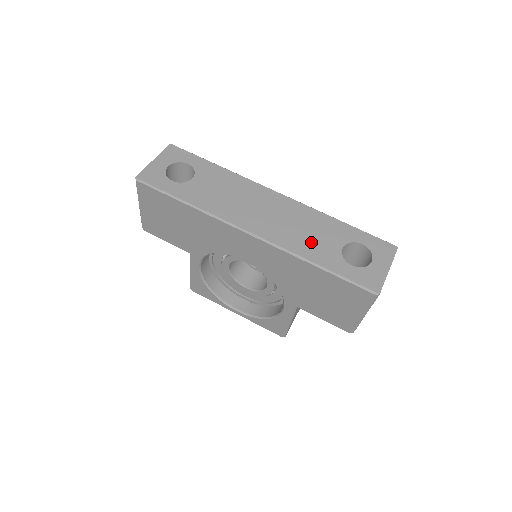
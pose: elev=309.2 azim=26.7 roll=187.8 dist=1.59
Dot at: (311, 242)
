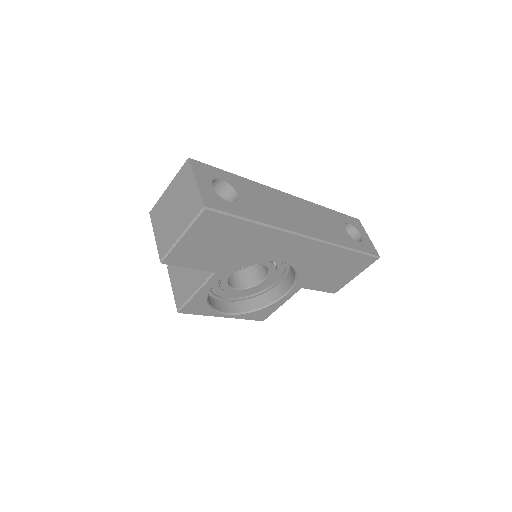
Dot at: (334, 231)
